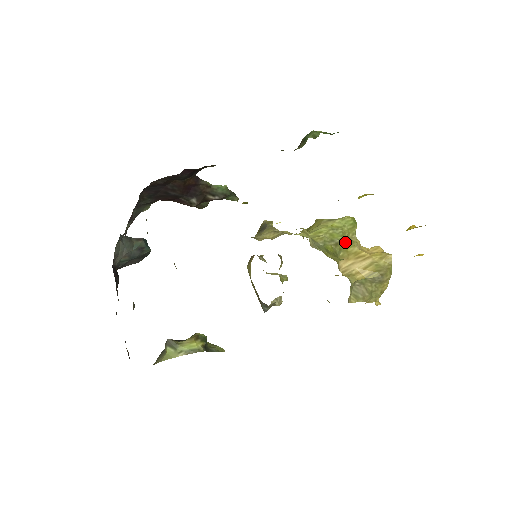
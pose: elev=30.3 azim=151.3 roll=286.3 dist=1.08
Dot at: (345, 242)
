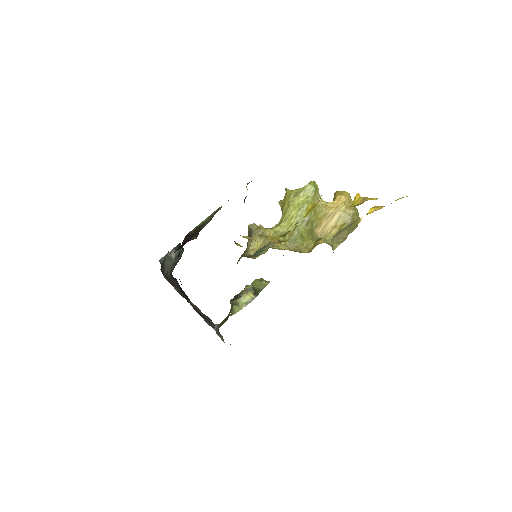
Dot at: (313, 214)
